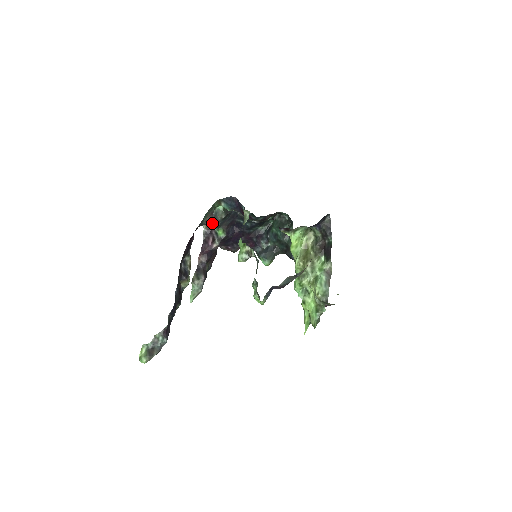
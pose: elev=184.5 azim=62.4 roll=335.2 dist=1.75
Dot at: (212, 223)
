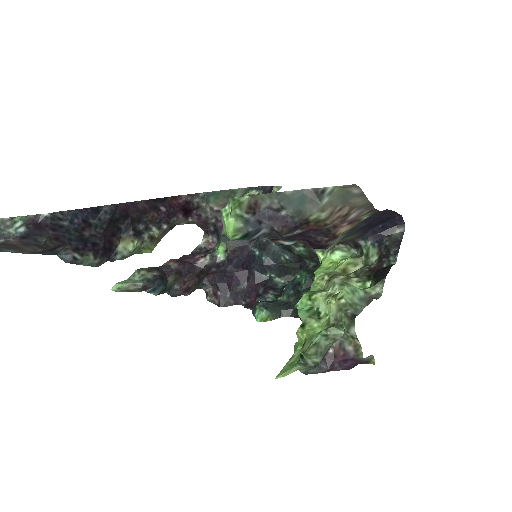
Dot at: (217, 226)
